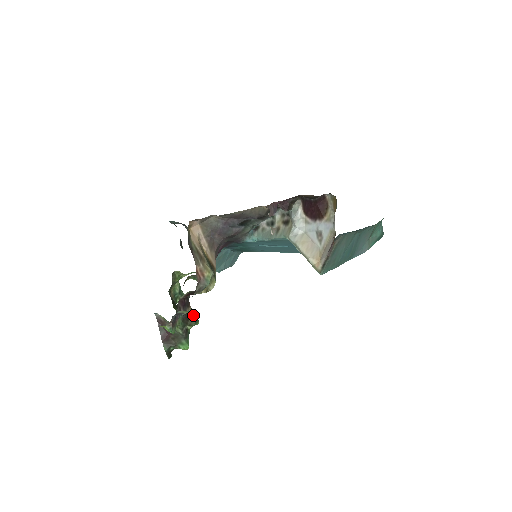
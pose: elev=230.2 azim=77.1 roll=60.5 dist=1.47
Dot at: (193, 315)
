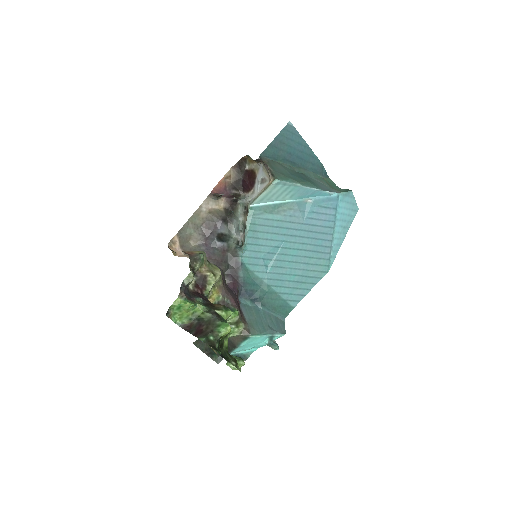
Dot at: (218, 305)
